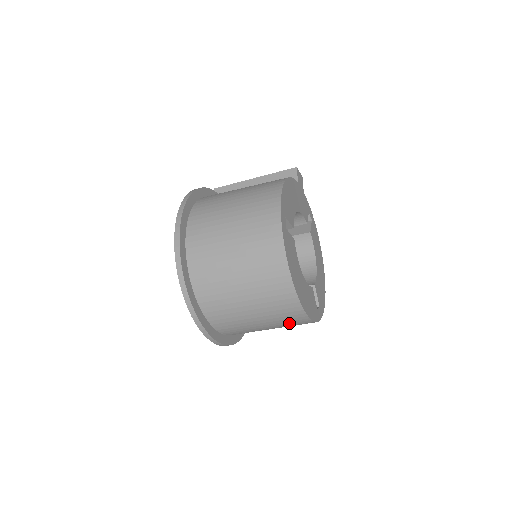
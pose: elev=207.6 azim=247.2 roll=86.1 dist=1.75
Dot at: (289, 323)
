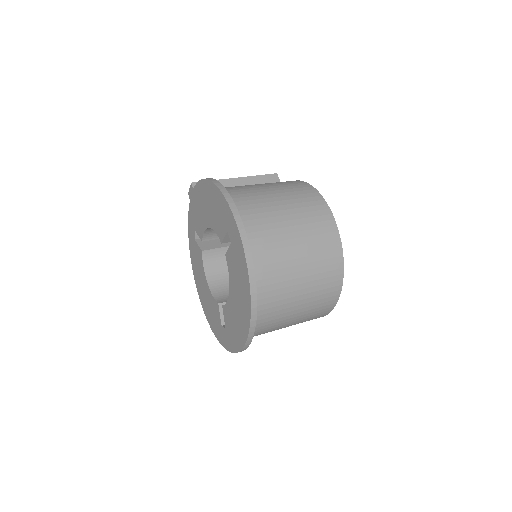
Dot at: (310, 319)
